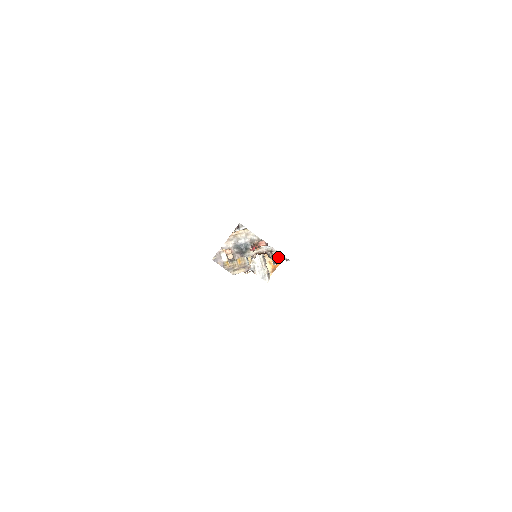
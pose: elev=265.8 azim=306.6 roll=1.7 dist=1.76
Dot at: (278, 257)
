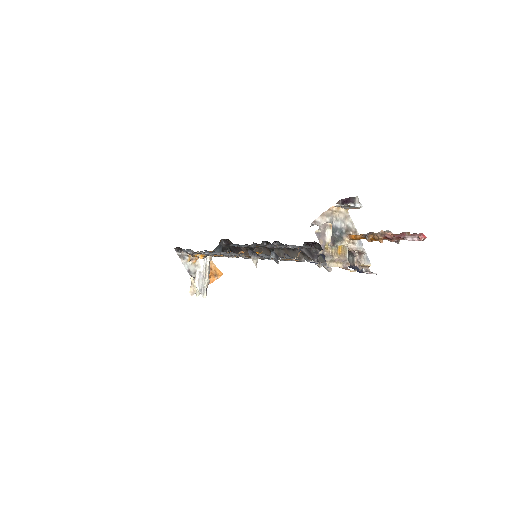
Dot at: (366, 264)
